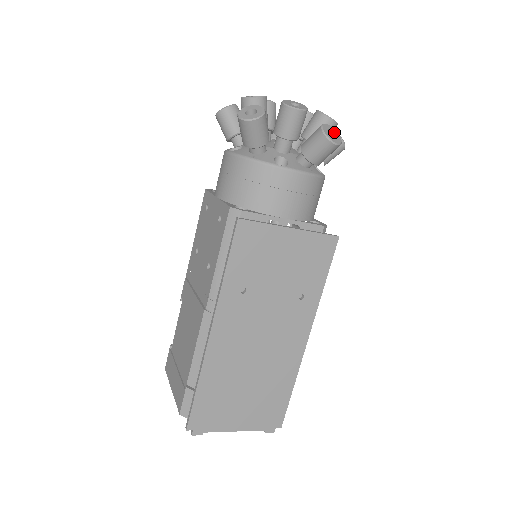
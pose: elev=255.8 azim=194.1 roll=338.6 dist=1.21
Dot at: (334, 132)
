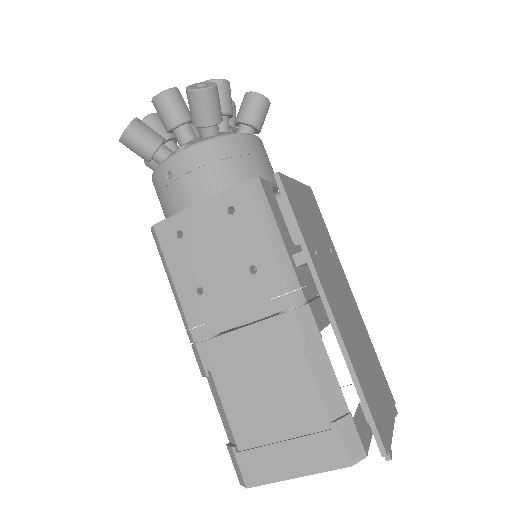
Dot at: occluded
